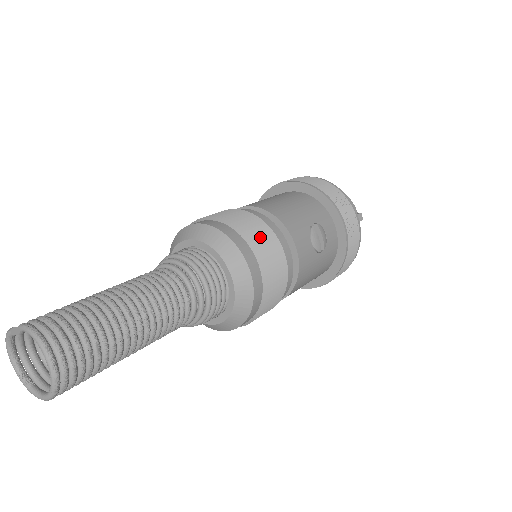
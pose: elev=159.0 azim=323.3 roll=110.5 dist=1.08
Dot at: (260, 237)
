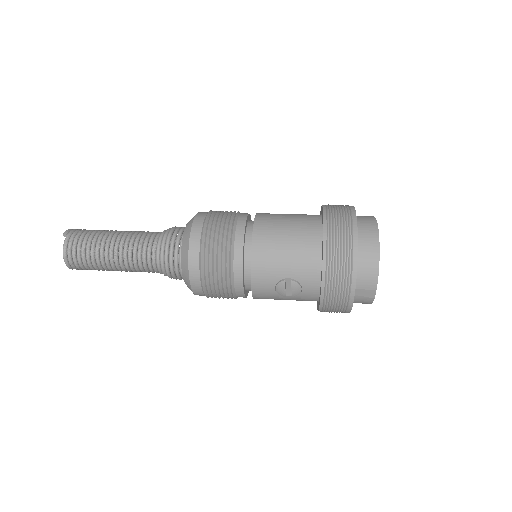
Dot at: (213, 268)
